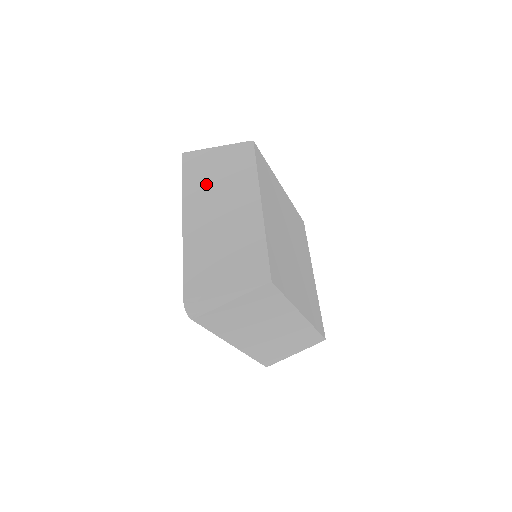
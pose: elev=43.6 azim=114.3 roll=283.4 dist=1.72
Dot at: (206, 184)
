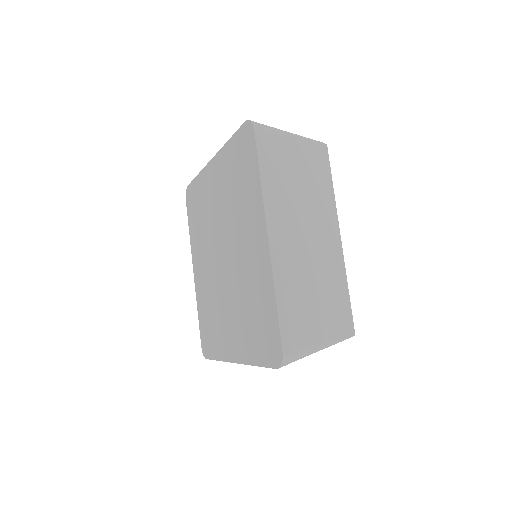
Dot at: (288, 189)
